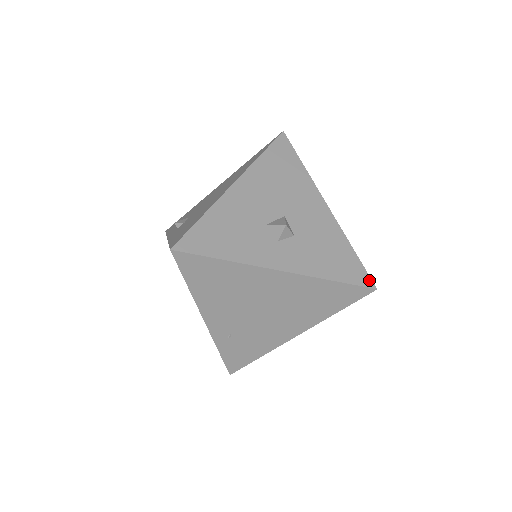
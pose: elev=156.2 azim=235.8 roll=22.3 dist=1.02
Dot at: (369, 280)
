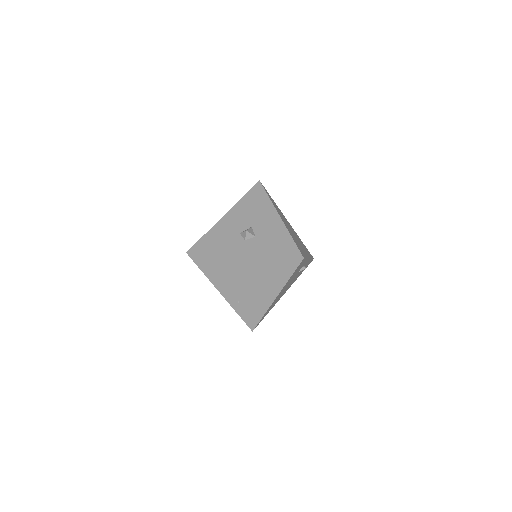
Dot at: (299, 254)
